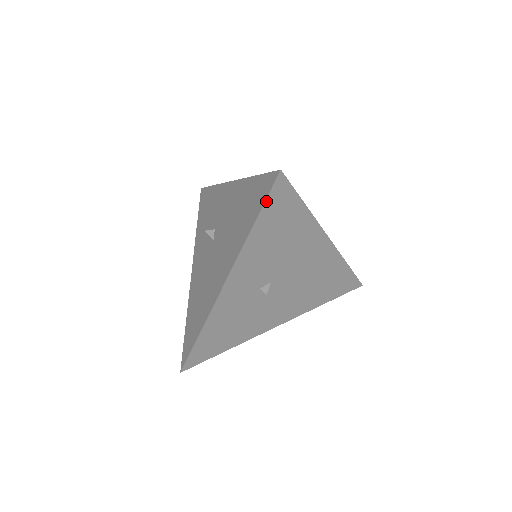
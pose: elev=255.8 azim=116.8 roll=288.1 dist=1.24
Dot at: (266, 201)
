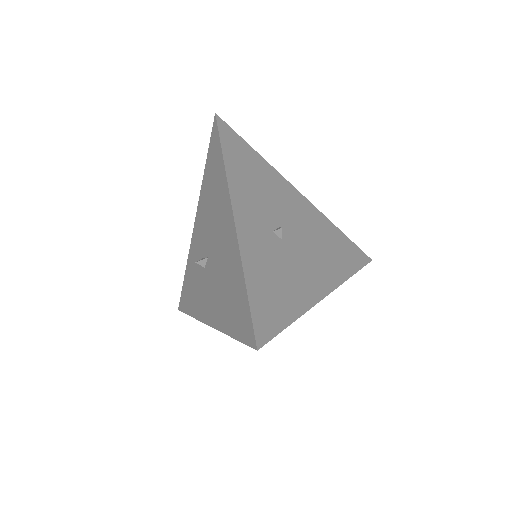
Dot at: (220, 136)
